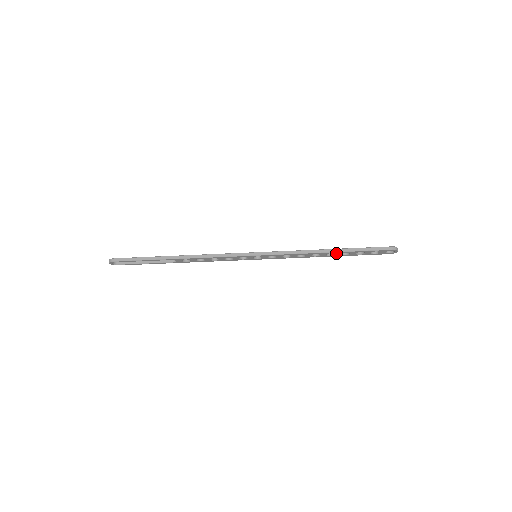
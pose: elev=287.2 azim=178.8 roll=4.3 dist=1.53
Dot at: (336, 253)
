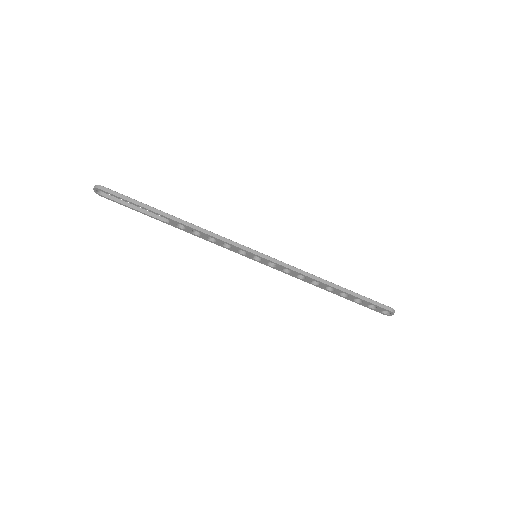
Dot at: (336, 290)
